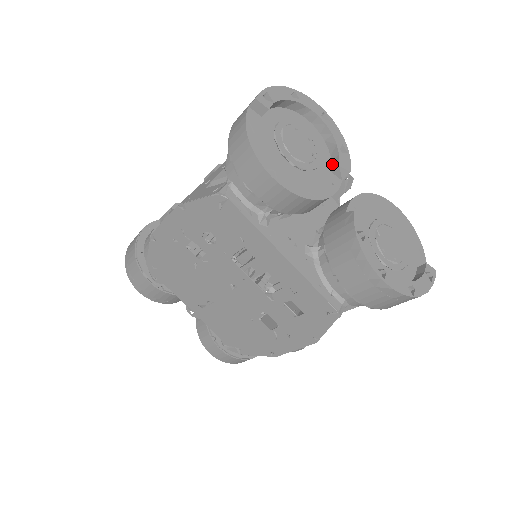
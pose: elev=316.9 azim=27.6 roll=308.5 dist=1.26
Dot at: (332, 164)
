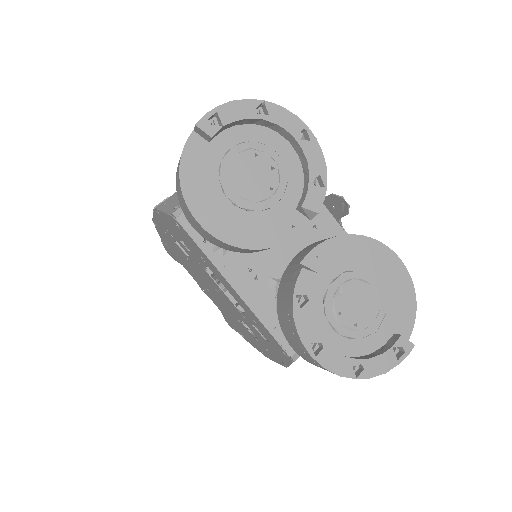
Dot at: (300, 199)
